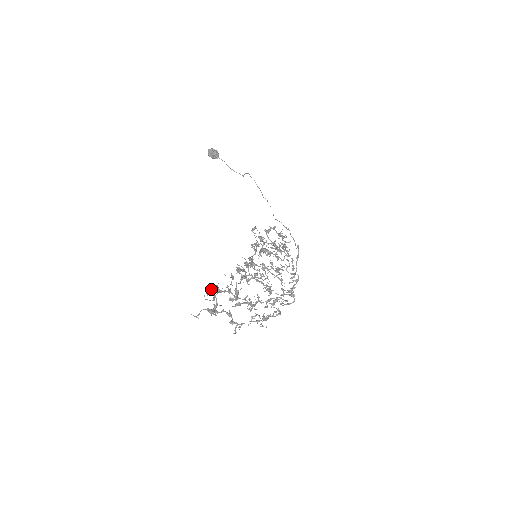
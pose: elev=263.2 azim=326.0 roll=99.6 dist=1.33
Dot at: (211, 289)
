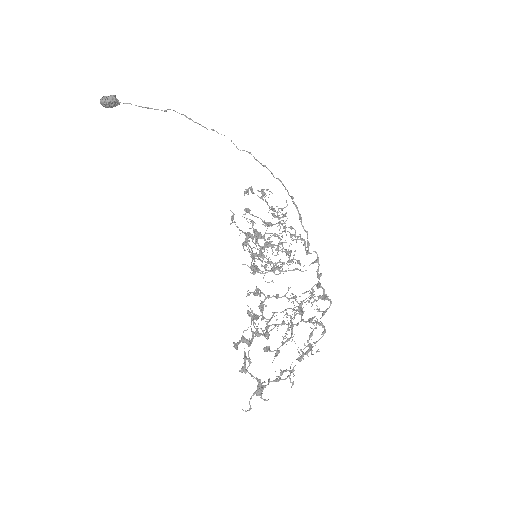
Dot at: (243, 370)
